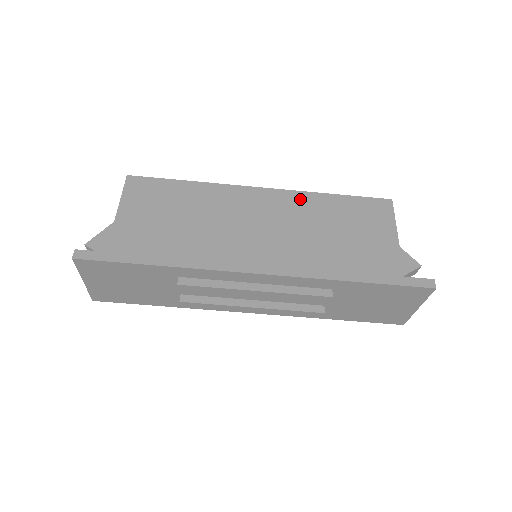
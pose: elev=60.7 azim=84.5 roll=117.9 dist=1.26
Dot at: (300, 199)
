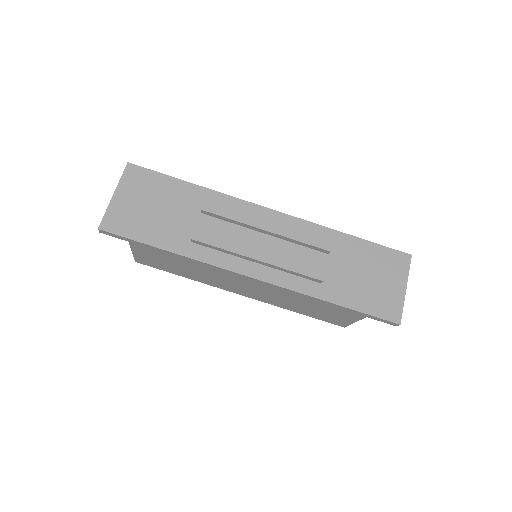
Dot at: occluded
